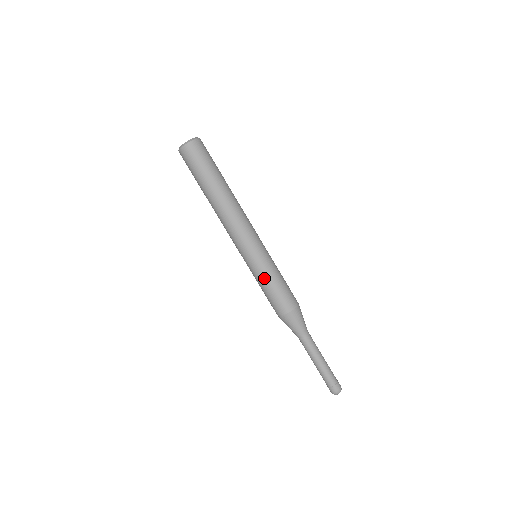
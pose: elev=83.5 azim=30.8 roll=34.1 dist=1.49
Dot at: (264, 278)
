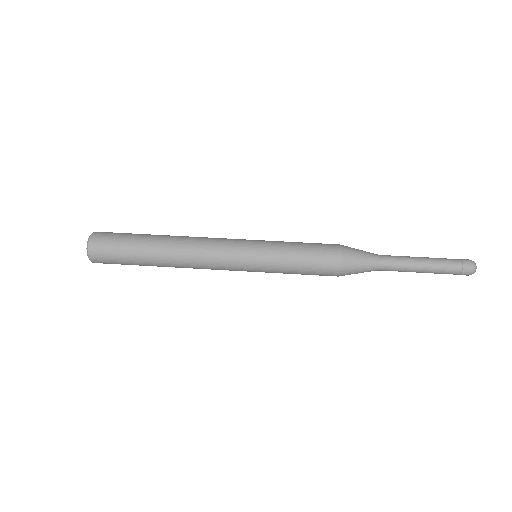
Dot at: (284, 264)
